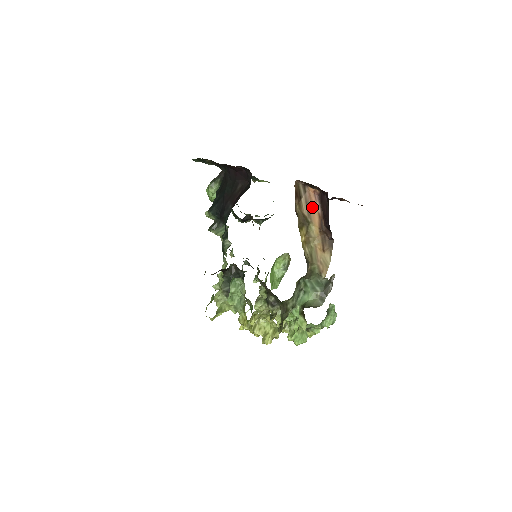
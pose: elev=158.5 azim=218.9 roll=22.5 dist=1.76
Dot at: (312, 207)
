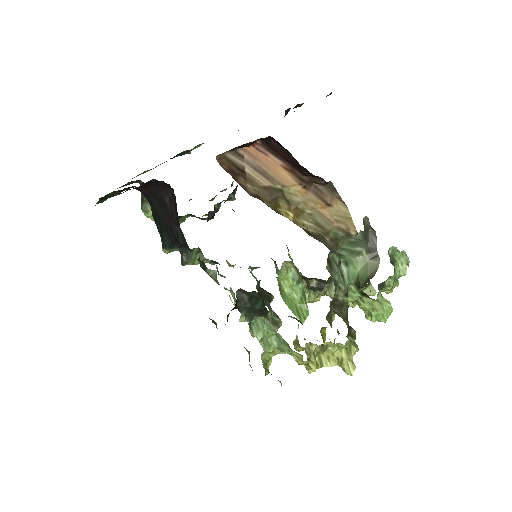
Dot at: (268, 167)
